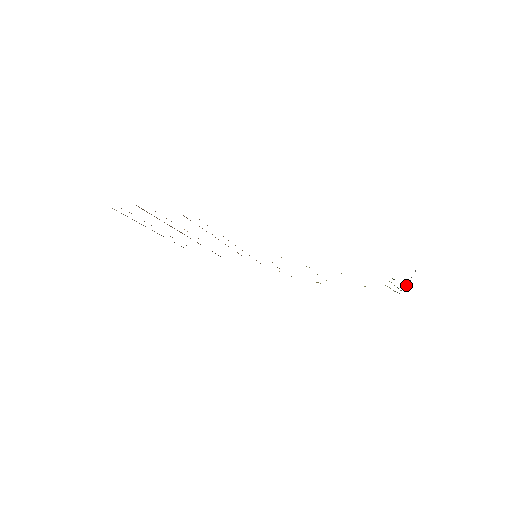
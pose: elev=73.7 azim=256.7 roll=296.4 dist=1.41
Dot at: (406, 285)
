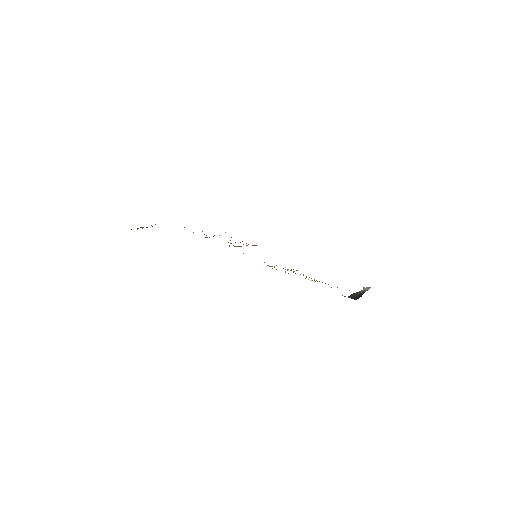
Dot at: (353, 294)
